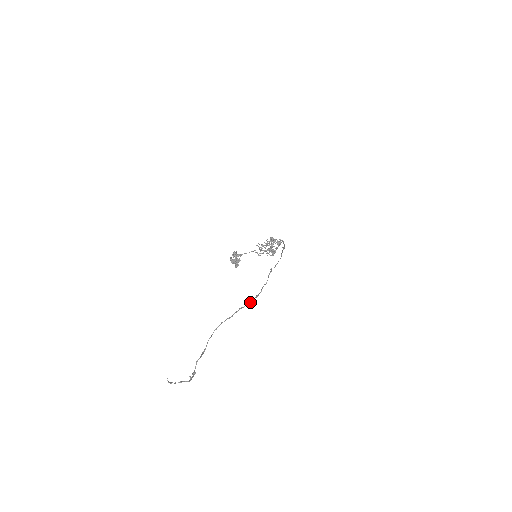
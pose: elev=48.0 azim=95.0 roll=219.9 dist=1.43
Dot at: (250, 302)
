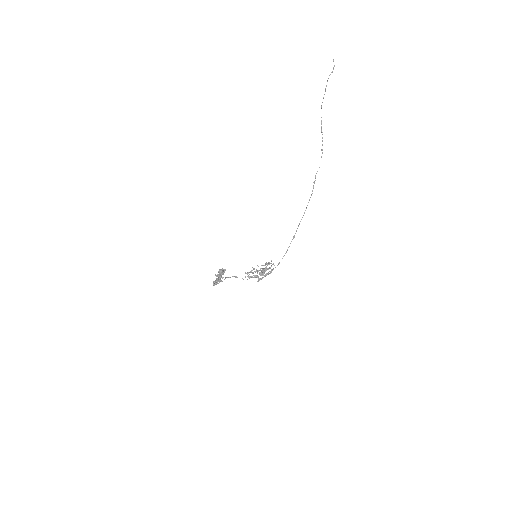
Dot at: (322, 141)
